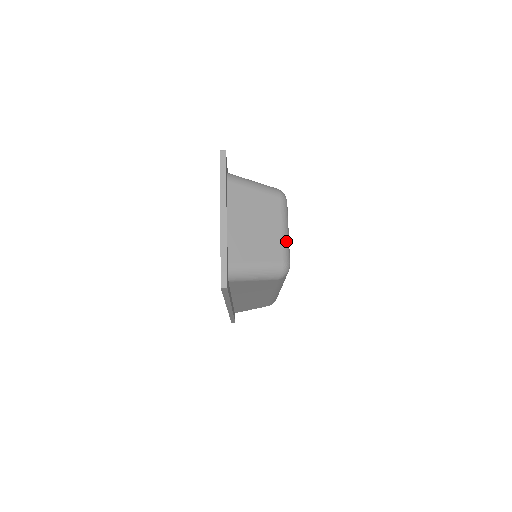
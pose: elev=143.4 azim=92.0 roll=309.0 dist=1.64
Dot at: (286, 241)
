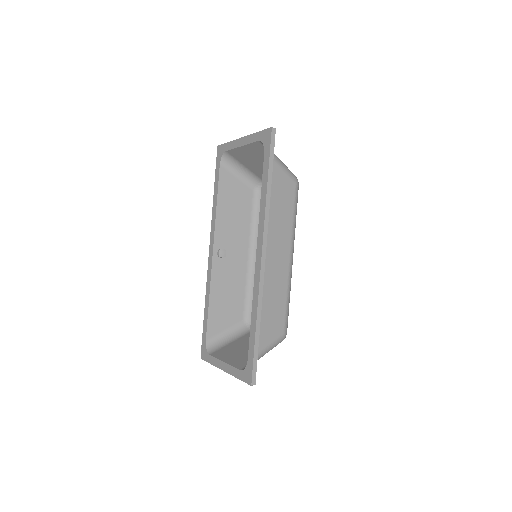
Dot at: occluded
